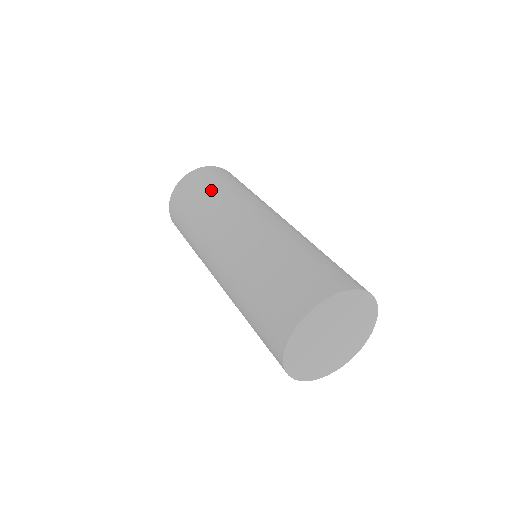
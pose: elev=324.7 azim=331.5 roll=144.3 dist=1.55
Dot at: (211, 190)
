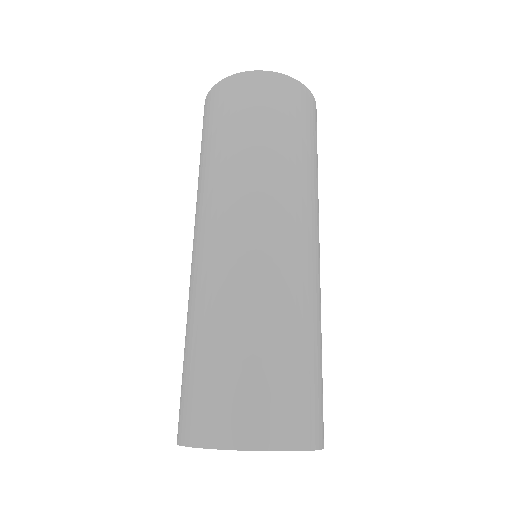
Dot at: (219, 141)
